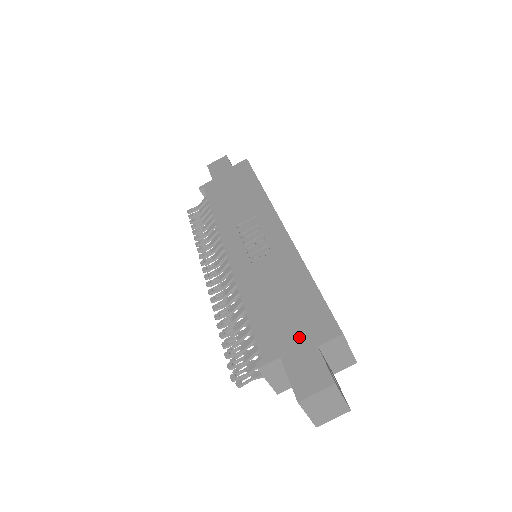
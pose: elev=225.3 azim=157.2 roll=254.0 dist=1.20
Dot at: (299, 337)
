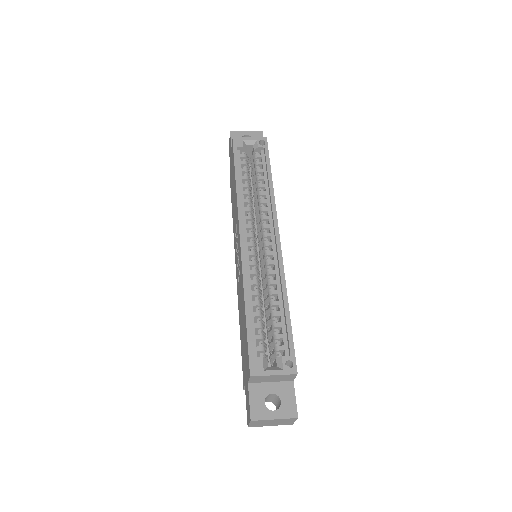
Dot at: (245, 370)
